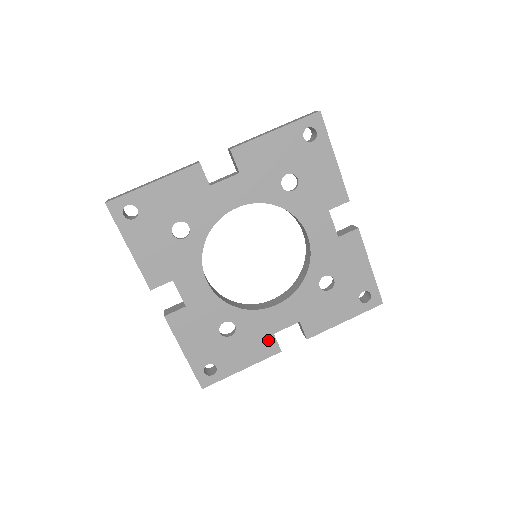
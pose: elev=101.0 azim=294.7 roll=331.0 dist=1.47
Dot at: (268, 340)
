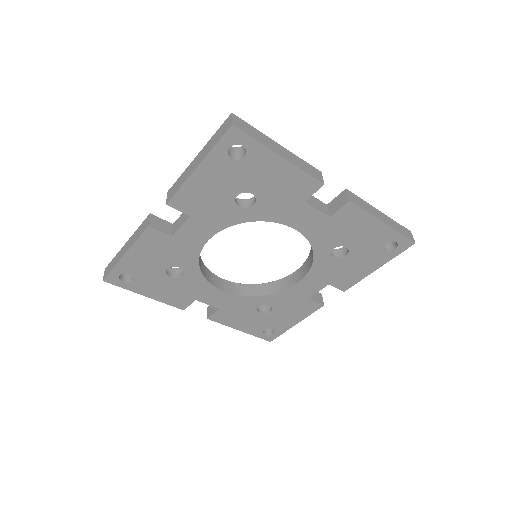
Dot at: (306, 303)
